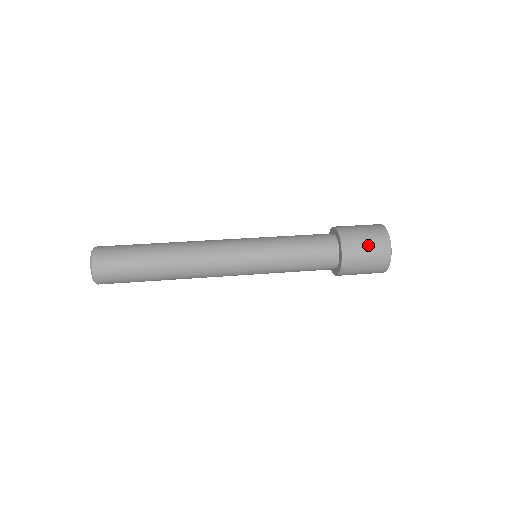
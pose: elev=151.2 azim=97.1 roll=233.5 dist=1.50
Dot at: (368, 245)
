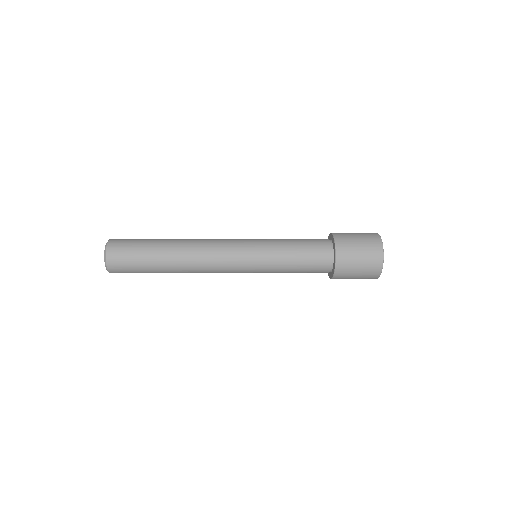
Dot at: (359, 237)
